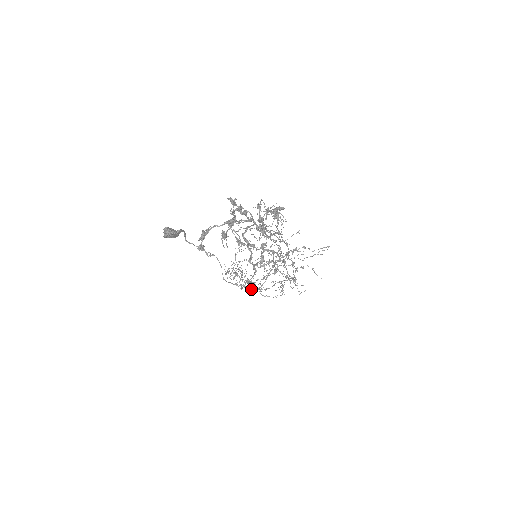
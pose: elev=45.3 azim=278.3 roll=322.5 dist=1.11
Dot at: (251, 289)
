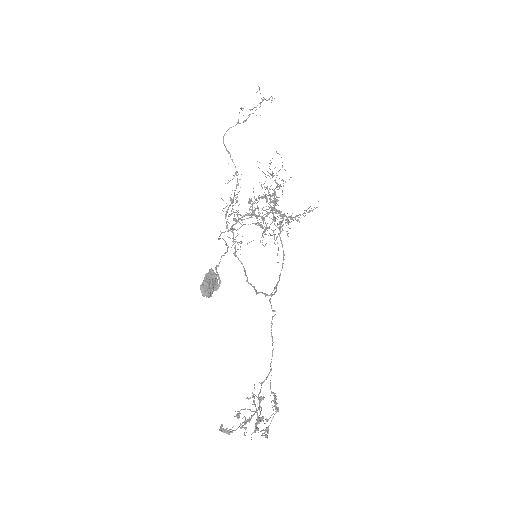
Dot at: occluded
